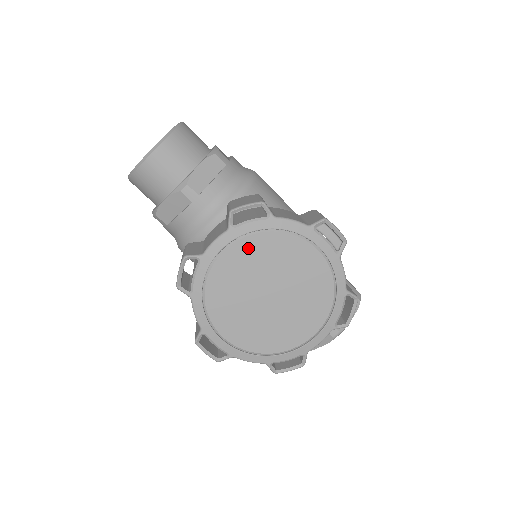
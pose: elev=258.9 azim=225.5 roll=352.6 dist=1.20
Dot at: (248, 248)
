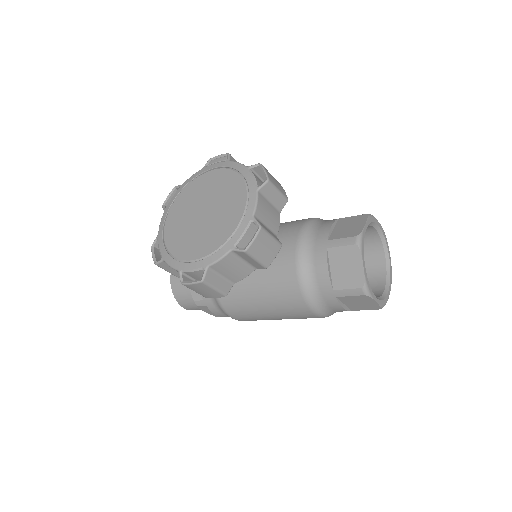
Dot at: (177, 207)
